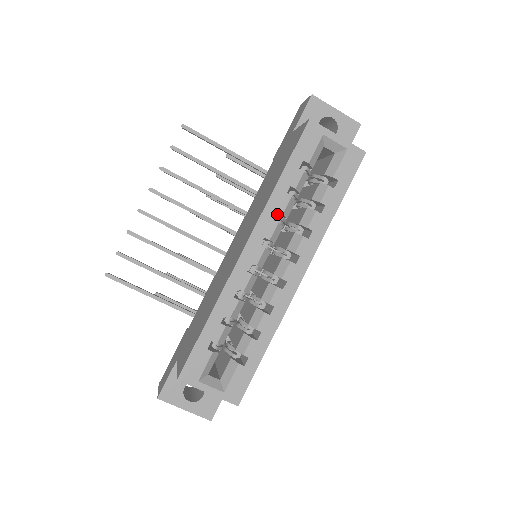
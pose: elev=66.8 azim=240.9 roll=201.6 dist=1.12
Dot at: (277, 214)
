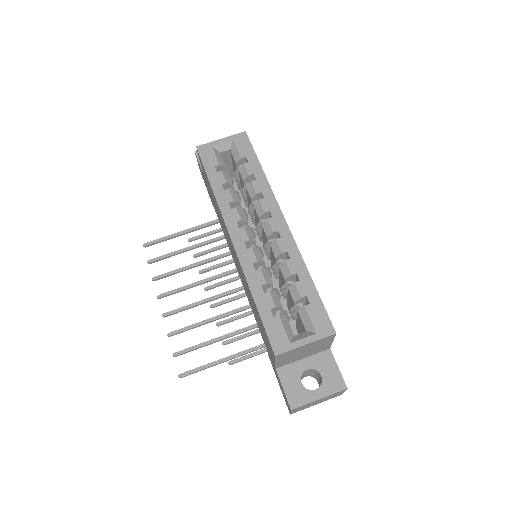
Dot at: occluded
